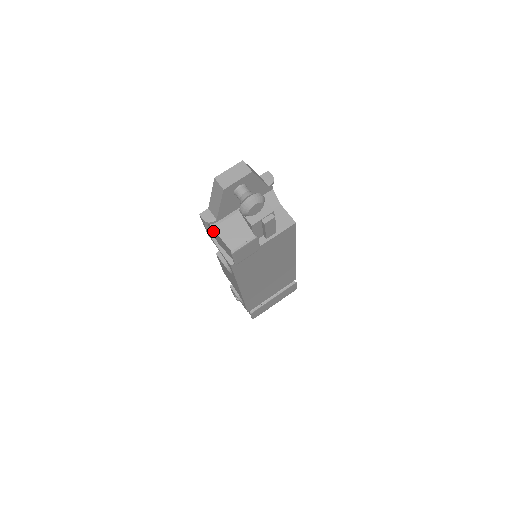
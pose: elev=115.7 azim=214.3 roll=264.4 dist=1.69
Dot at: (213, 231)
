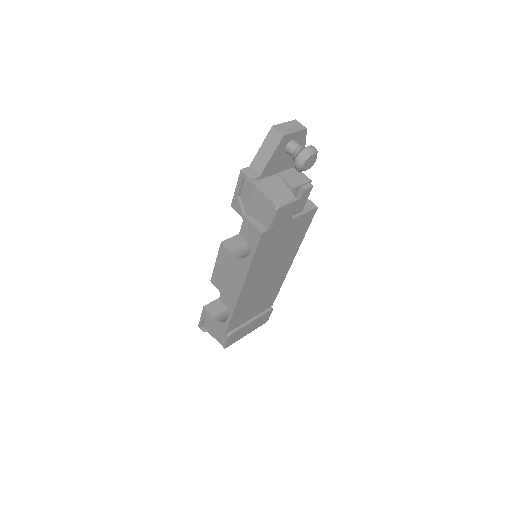
Dot at: (251, 191)
